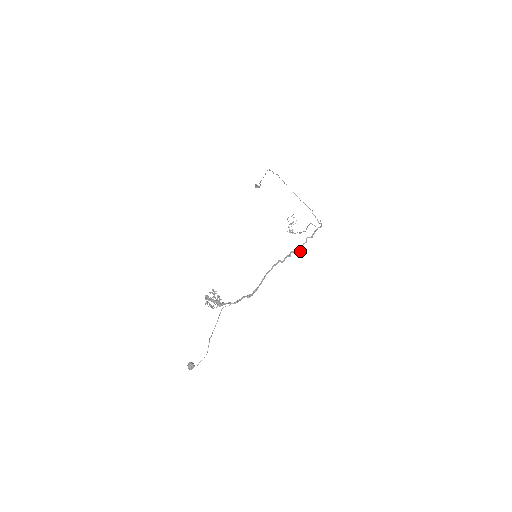
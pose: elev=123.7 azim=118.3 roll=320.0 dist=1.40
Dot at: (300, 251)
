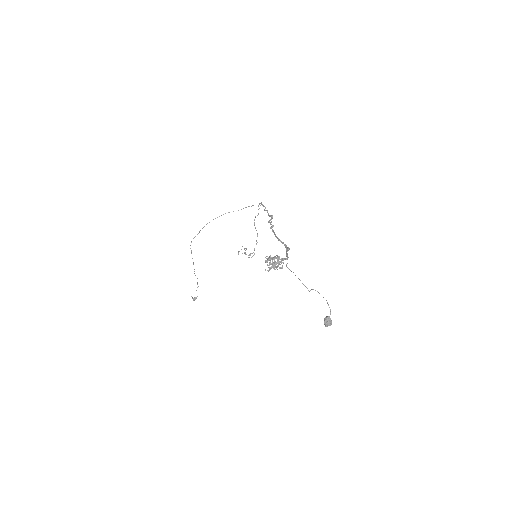
Dot at: (272, 216)
